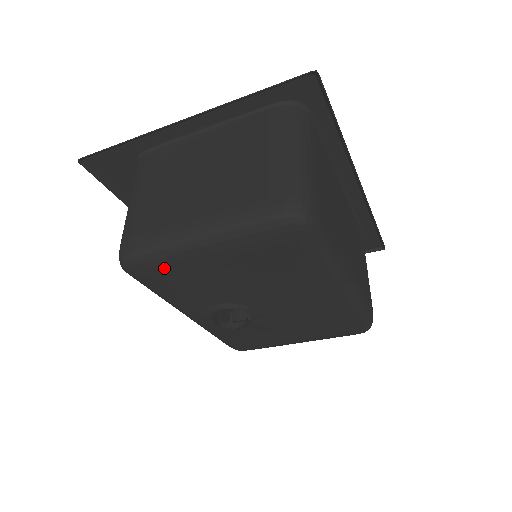
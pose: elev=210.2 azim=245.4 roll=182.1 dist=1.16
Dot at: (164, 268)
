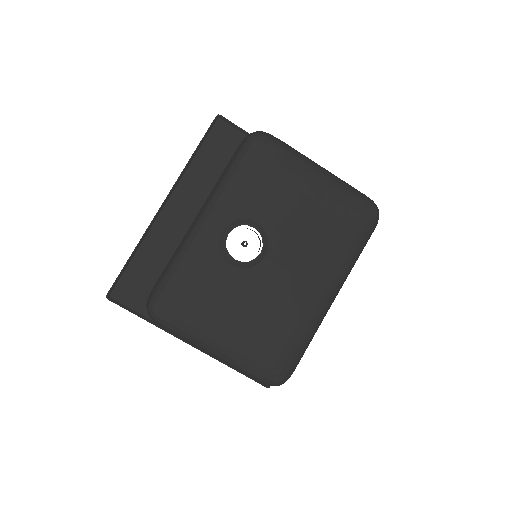
Dot at: (280, 159)
